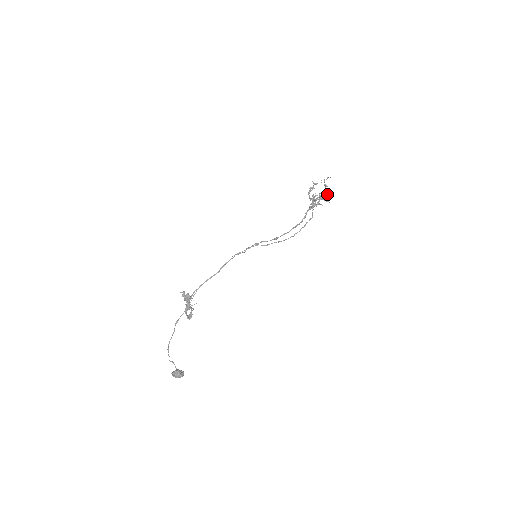
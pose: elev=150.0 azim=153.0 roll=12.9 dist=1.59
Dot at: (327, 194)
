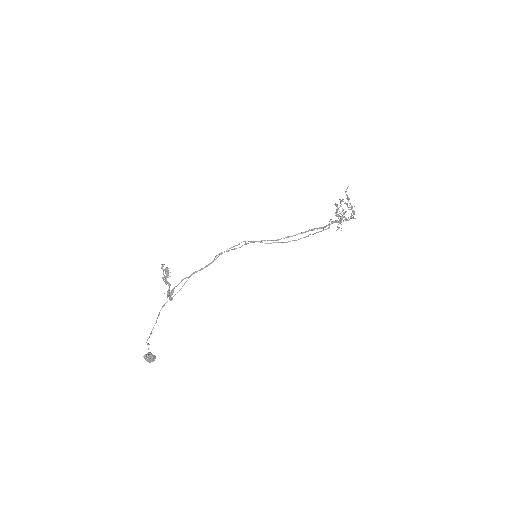
Dot at: (351, 208)
